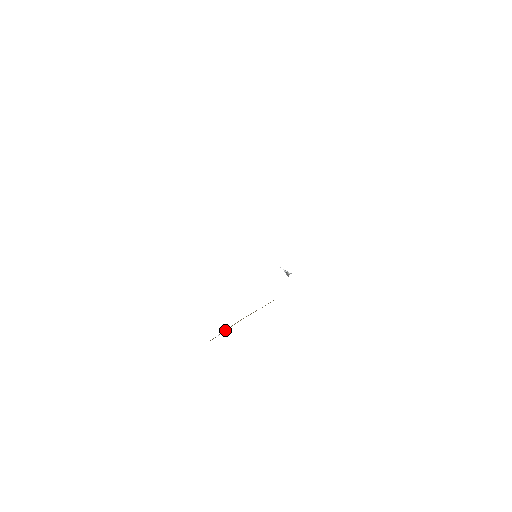
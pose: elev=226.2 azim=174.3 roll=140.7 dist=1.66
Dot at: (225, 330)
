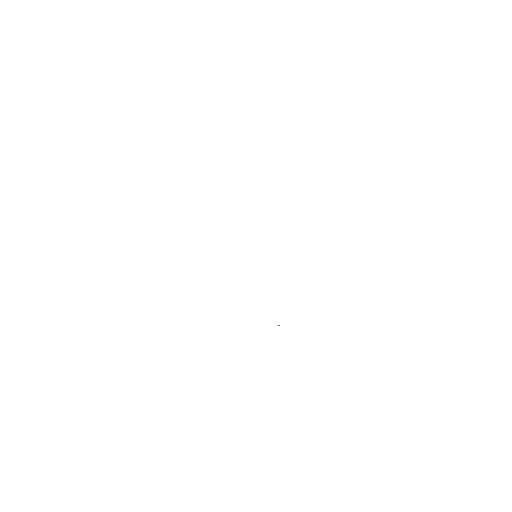
Dot at: occluded
